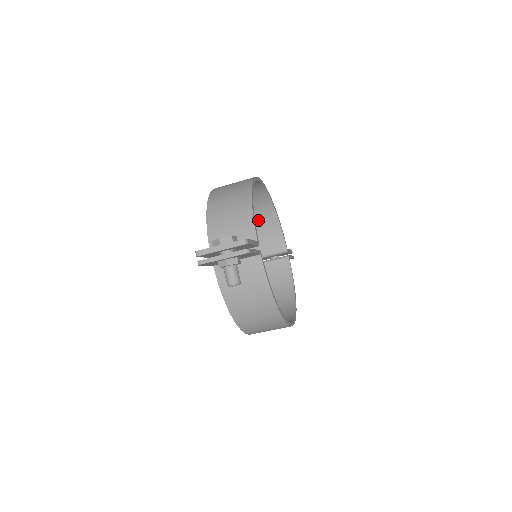
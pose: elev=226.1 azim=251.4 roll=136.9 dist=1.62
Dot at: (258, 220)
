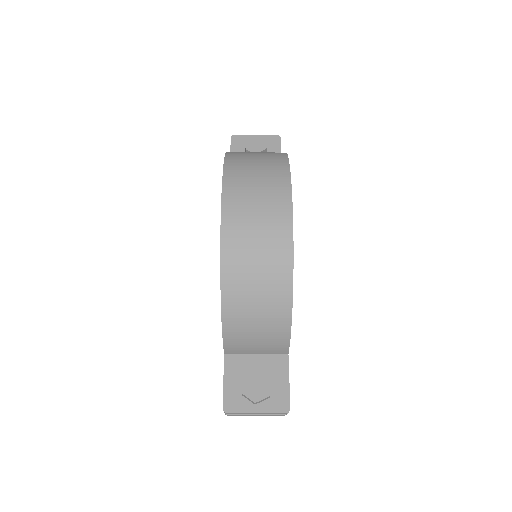
Dot at: occluded
